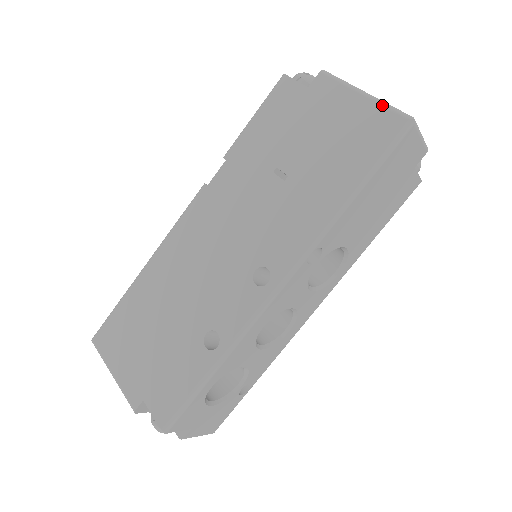
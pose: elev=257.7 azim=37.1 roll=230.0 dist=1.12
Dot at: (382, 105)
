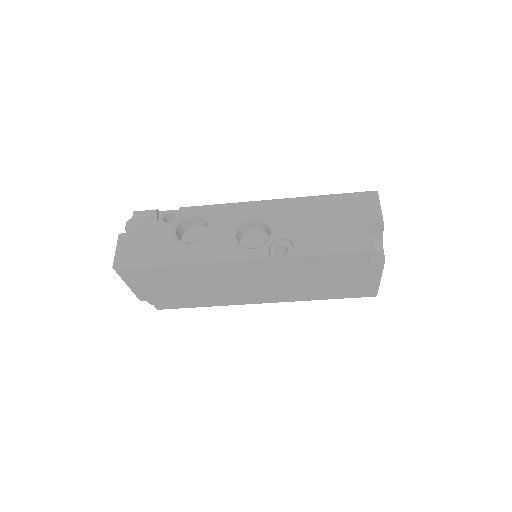
Dot at: (377, 289)
